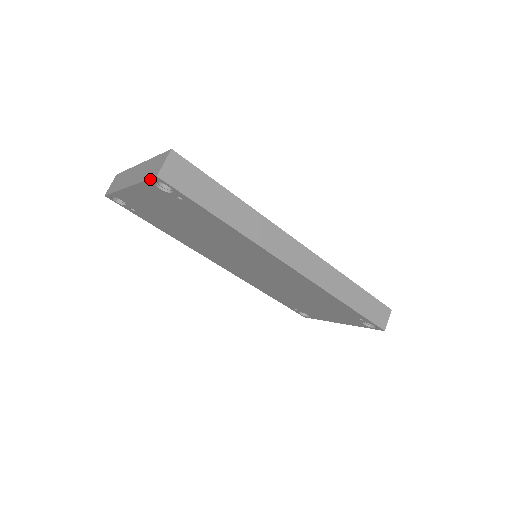
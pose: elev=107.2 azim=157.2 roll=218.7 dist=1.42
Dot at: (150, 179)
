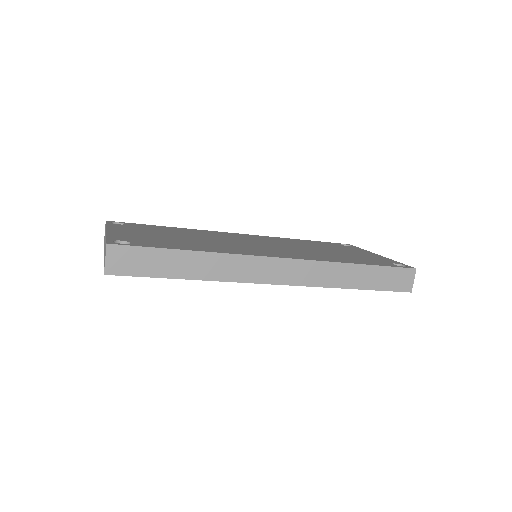
Dot at: occluded
